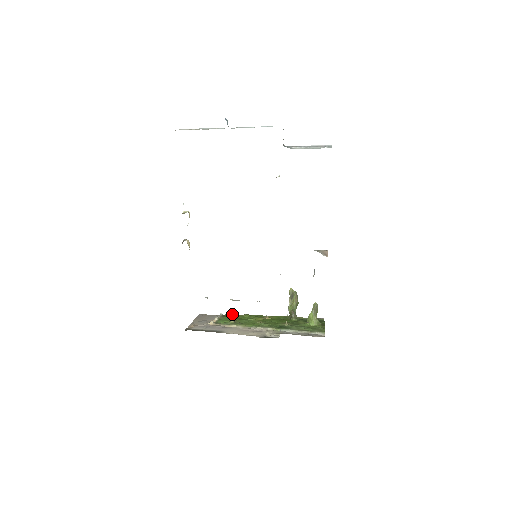
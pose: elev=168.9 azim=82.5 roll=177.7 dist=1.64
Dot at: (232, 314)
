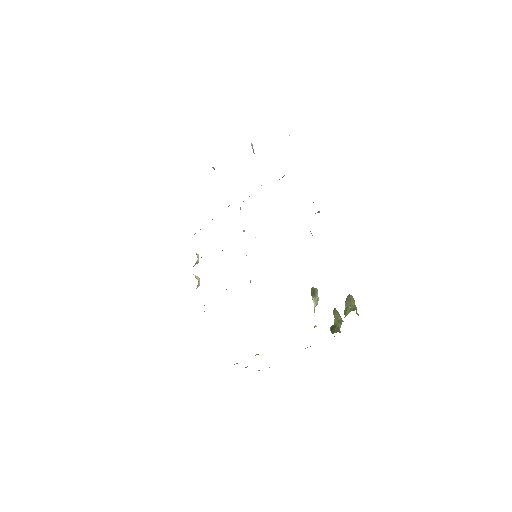
Dot at: occluded
